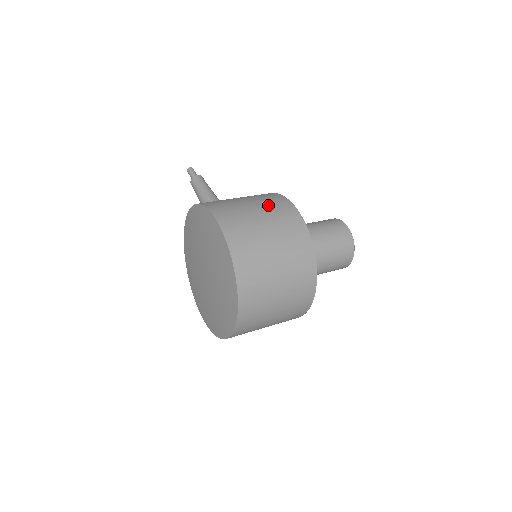
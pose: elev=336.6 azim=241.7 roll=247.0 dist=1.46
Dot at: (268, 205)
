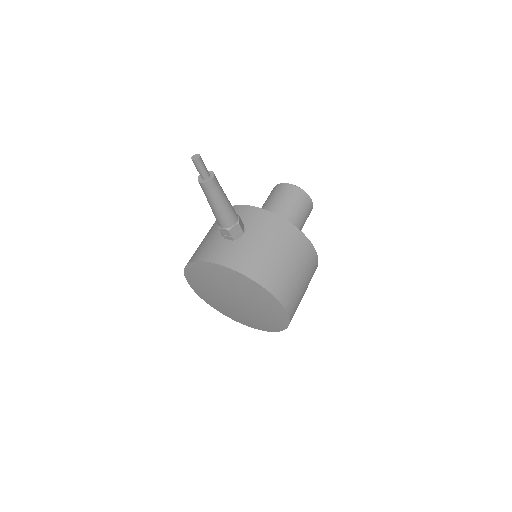
Dot at: (307, 267)
